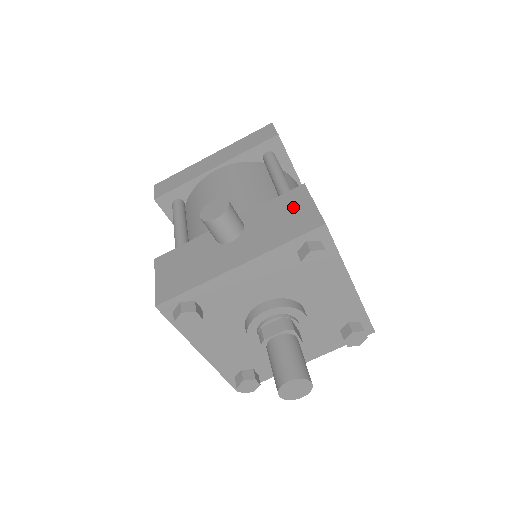
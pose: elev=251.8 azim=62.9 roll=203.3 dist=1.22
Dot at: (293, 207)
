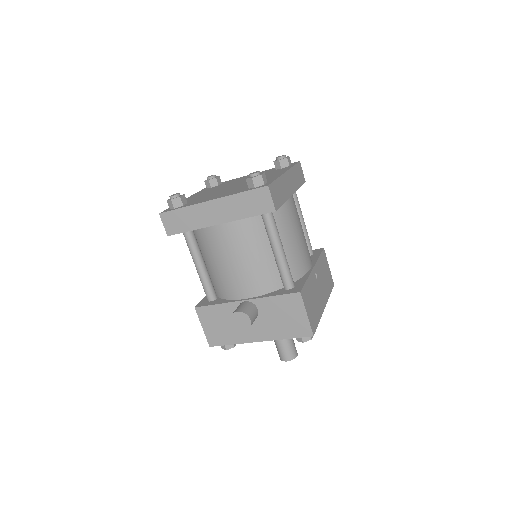
Dot at: (292, 312)
